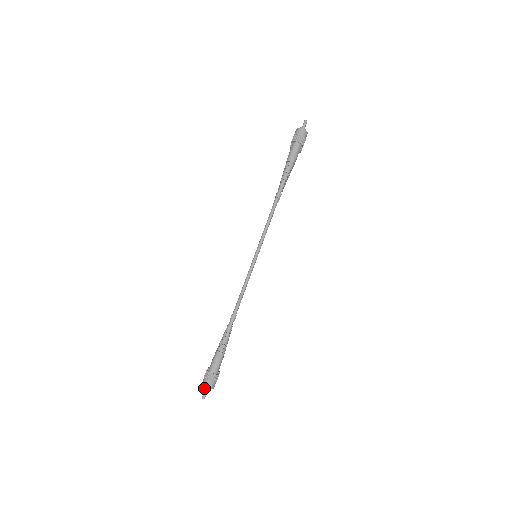
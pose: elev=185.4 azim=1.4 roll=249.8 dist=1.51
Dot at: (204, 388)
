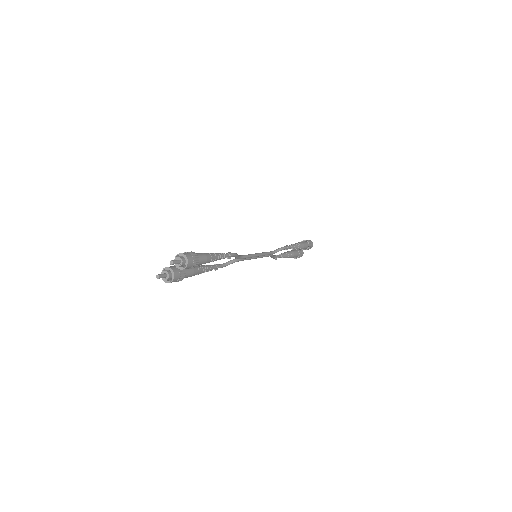
Dot at: (180, 257)
